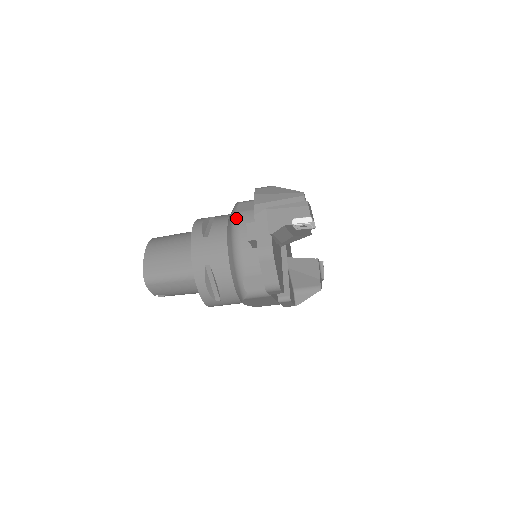
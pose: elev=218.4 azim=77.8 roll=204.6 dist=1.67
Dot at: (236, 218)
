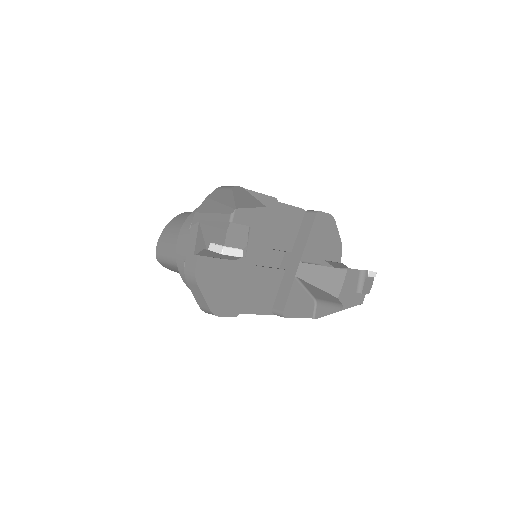
Dot at: occluded
